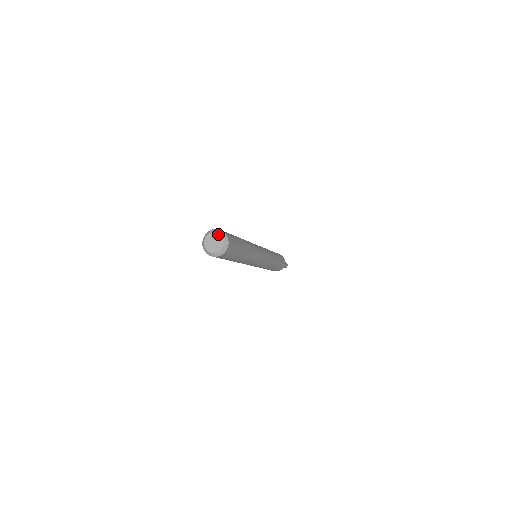
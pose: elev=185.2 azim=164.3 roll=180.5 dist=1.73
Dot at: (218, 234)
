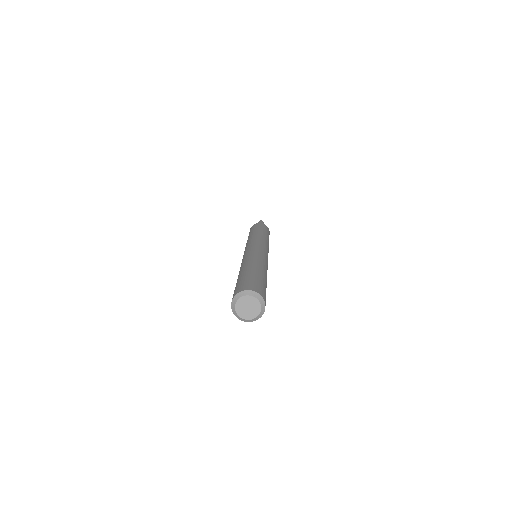
Dot at: (253, 298)
